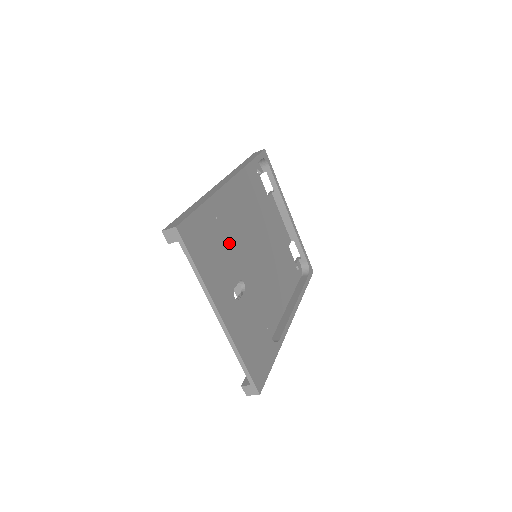
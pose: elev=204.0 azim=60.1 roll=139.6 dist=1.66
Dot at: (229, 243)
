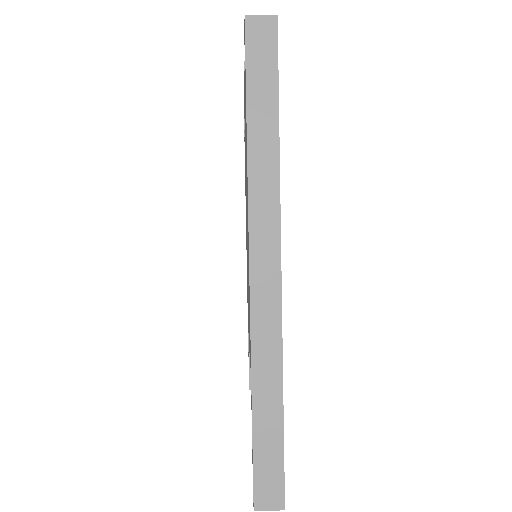
Dot at: occluded
